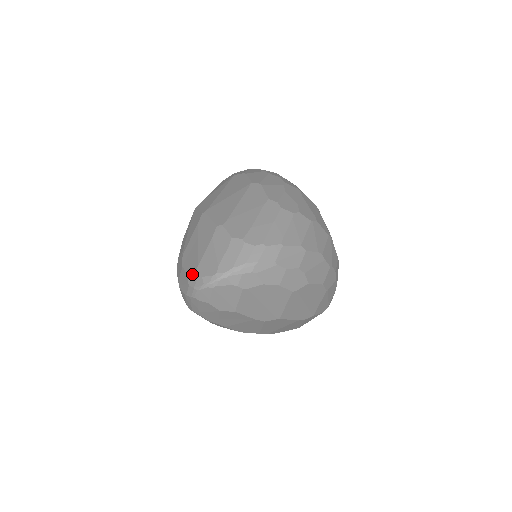
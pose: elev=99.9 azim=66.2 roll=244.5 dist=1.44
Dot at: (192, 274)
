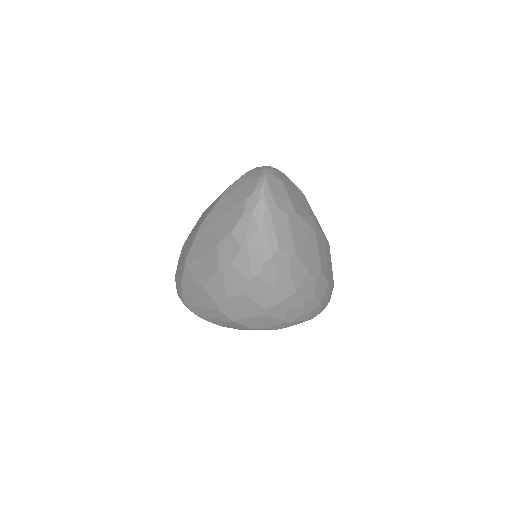
Dot at: (246, 206)
